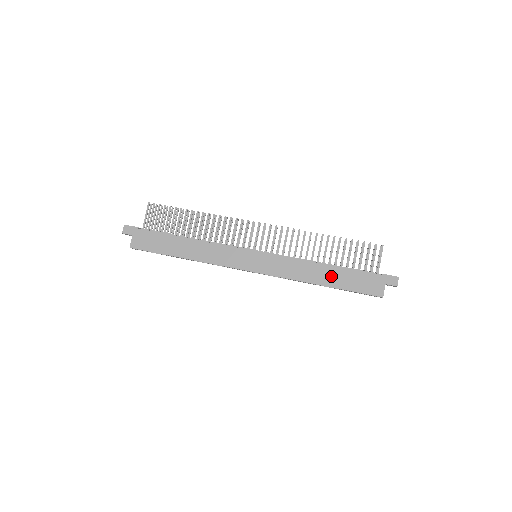
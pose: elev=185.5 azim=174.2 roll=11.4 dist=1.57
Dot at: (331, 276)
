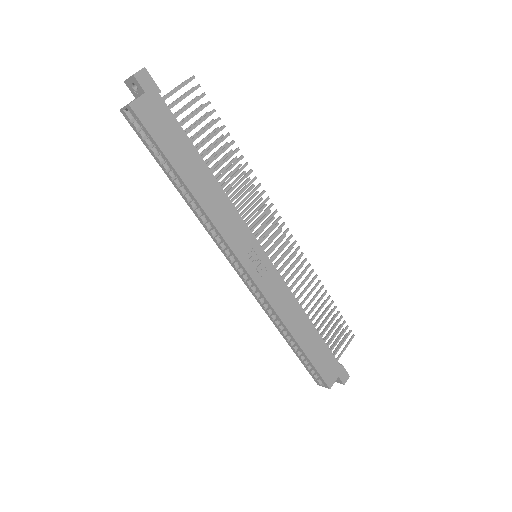
Dot at: (308, 336)
